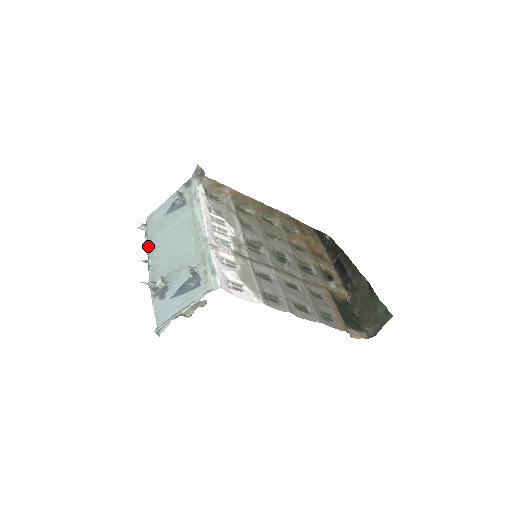
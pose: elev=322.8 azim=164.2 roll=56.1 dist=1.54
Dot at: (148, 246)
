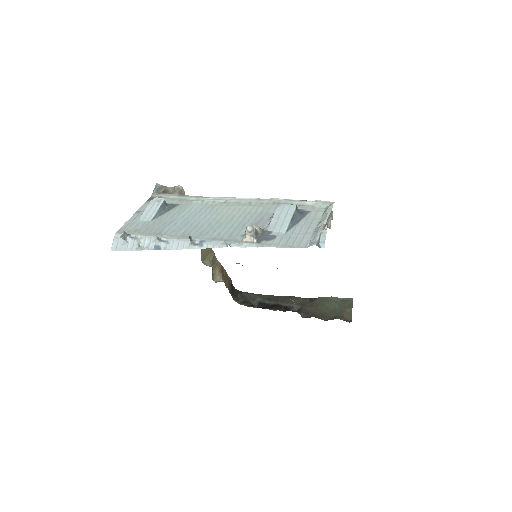
Dot at: (165, 239)
